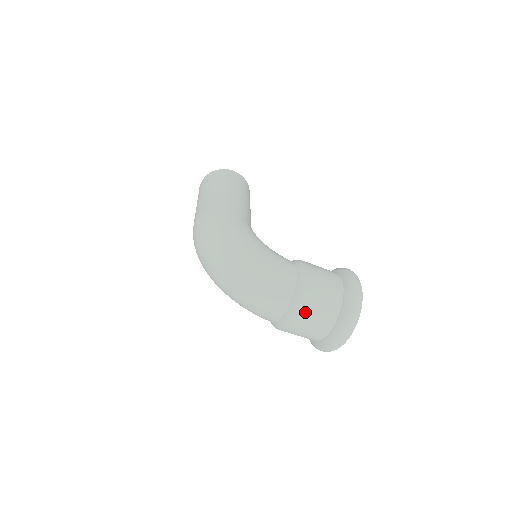
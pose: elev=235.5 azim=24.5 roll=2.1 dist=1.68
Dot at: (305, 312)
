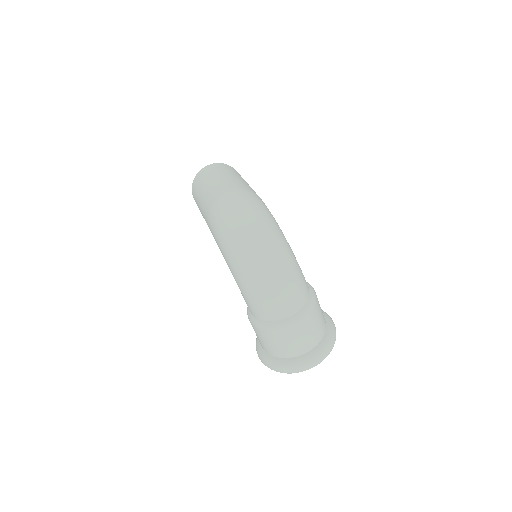
Dot at: (307, 323)
